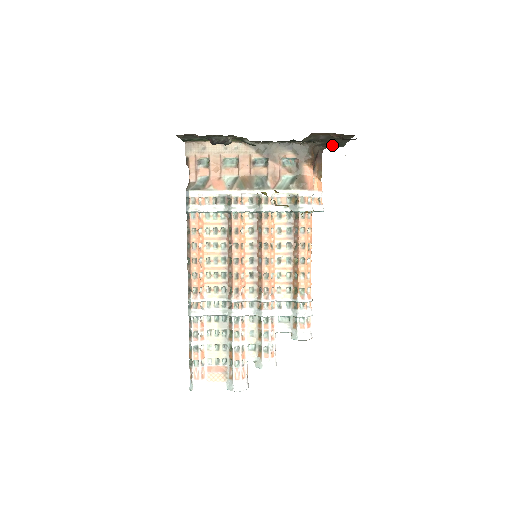
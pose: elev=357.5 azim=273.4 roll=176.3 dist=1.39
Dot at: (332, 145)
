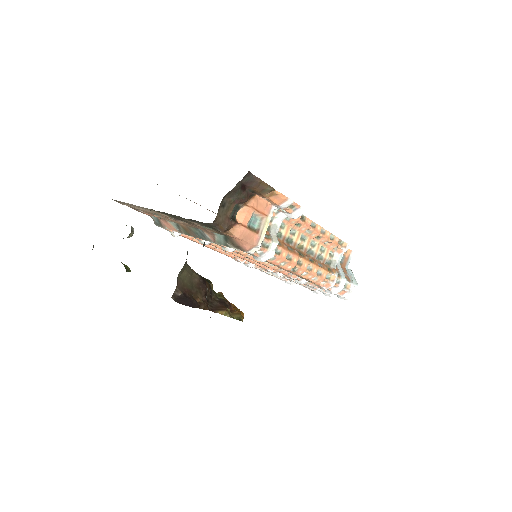
Dot at: occluded
